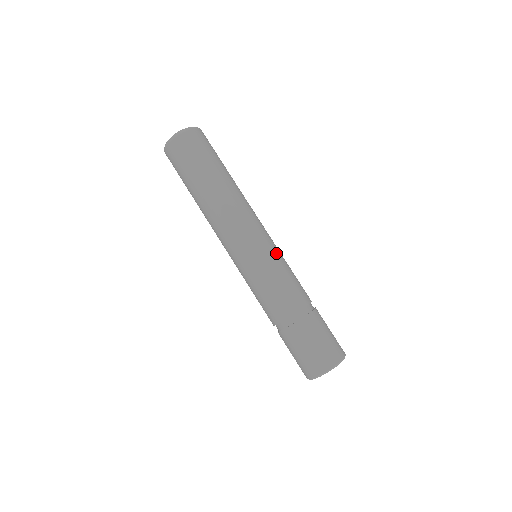
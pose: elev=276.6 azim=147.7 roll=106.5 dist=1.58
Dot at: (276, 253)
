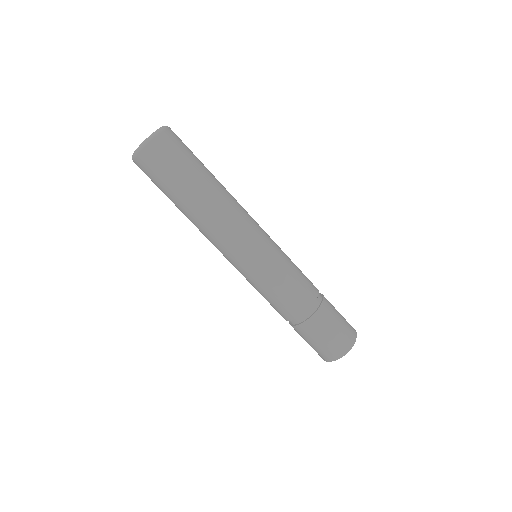
Dot at: (263, 270)
